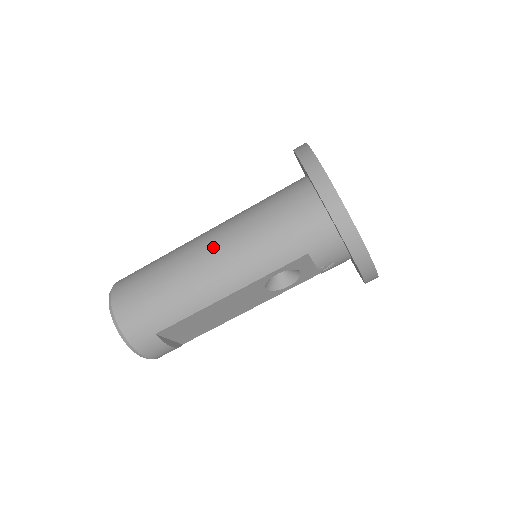
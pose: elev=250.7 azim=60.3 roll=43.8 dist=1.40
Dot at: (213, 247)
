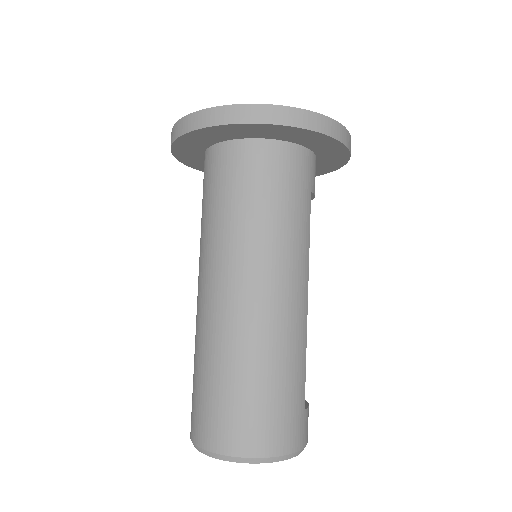
Dot at: (256, 286)
